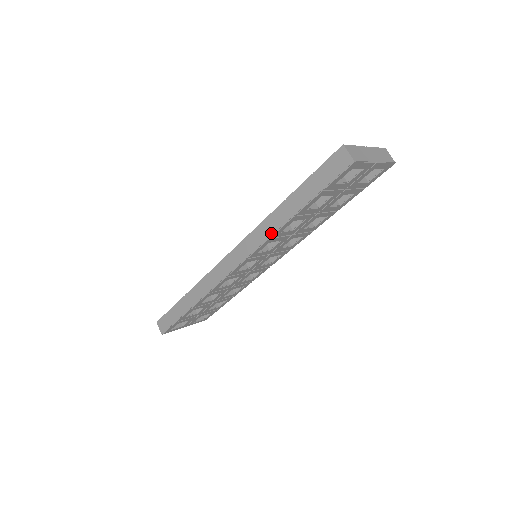
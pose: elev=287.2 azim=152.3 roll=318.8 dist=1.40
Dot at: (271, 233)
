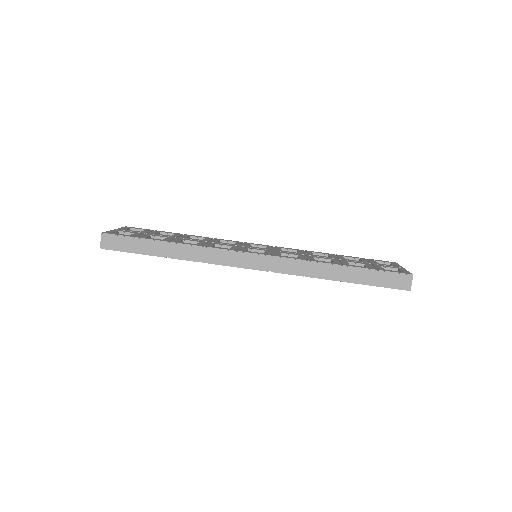
Dot at: (310, 275)
